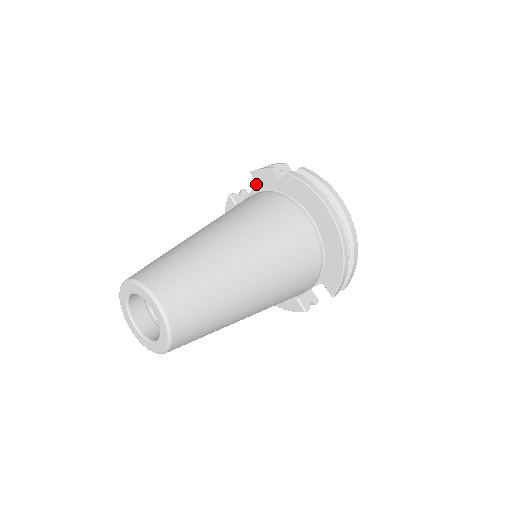
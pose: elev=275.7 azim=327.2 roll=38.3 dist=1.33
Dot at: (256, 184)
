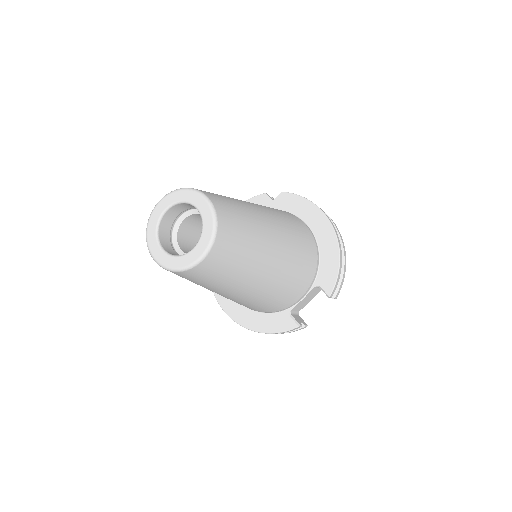
Dot at: occluded
